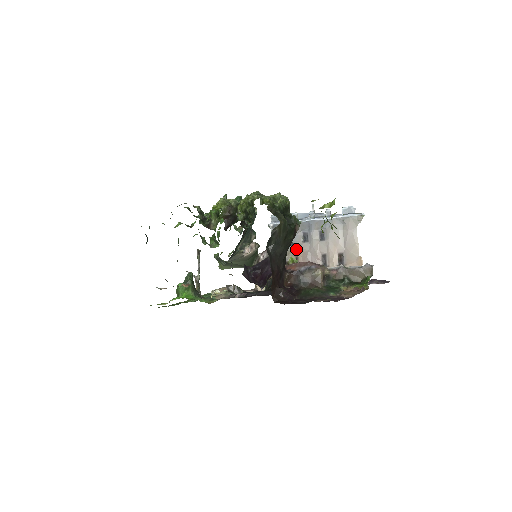
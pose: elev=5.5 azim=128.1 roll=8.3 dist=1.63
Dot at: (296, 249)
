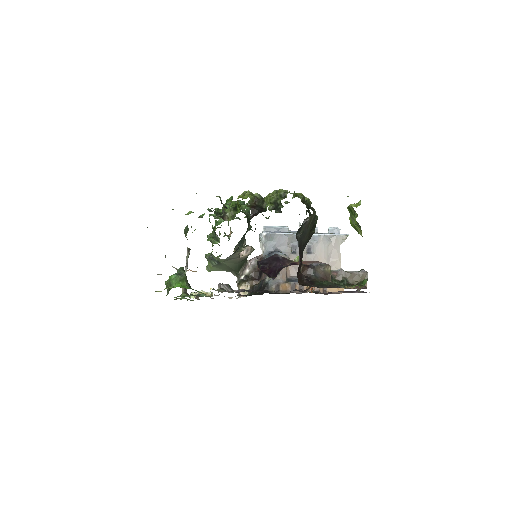
Dot at: (287, 257)
